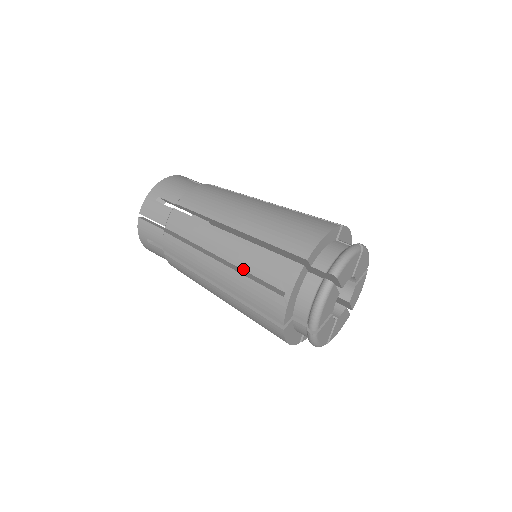
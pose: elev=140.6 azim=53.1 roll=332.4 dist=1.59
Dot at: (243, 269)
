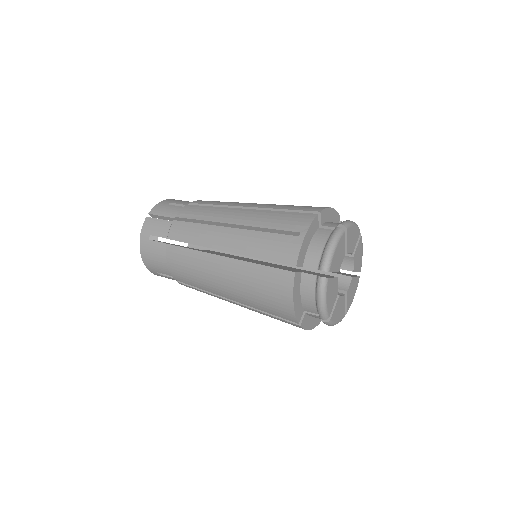
Dot at: (257, 226)
